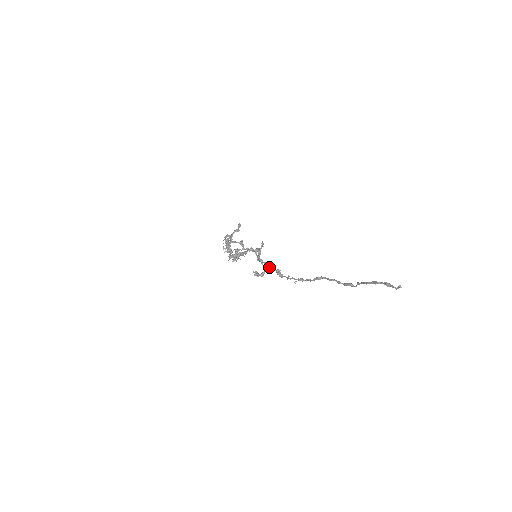
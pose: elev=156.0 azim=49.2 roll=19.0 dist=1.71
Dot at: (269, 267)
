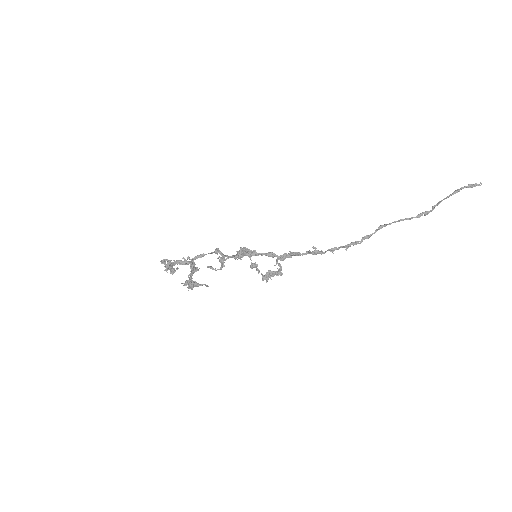
Dot at: (294, 253)
